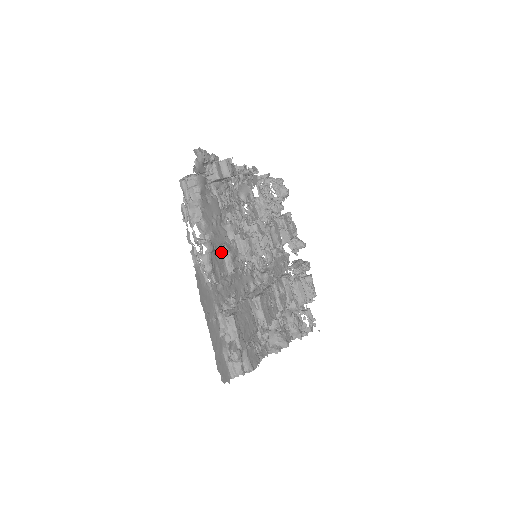
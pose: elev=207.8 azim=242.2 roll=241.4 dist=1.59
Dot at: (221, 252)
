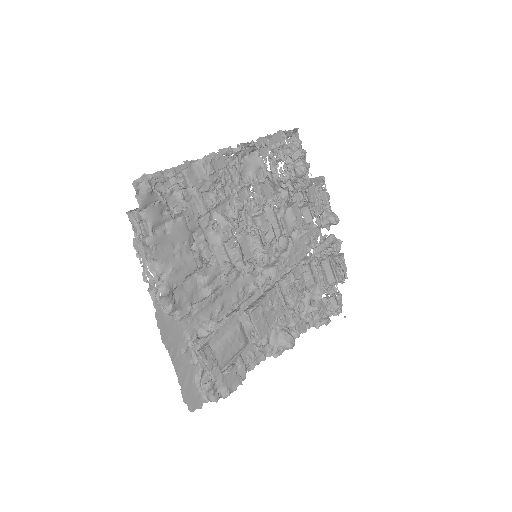
Dot at: (194, 277)
